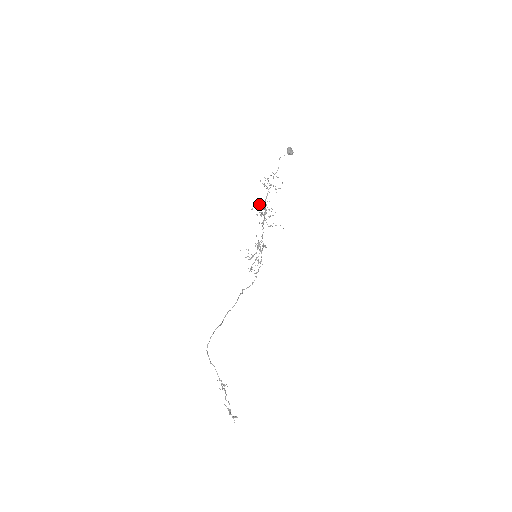
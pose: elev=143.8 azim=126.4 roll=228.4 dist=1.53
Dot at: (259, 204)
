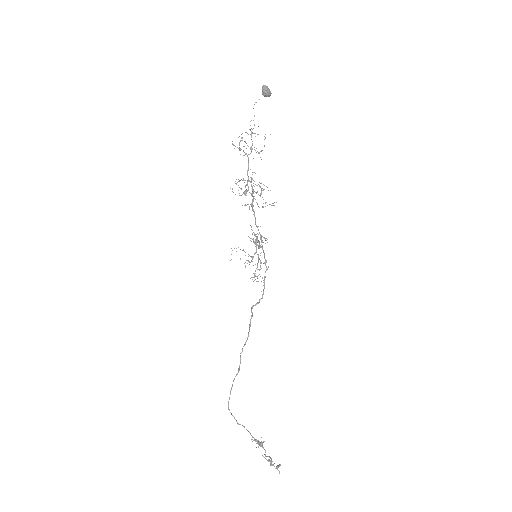
Dot at: occluded
